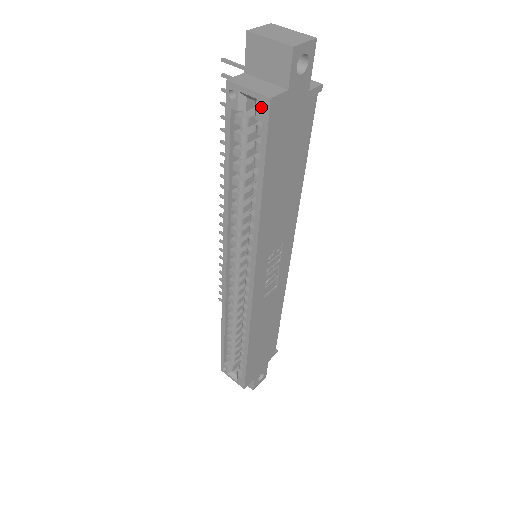
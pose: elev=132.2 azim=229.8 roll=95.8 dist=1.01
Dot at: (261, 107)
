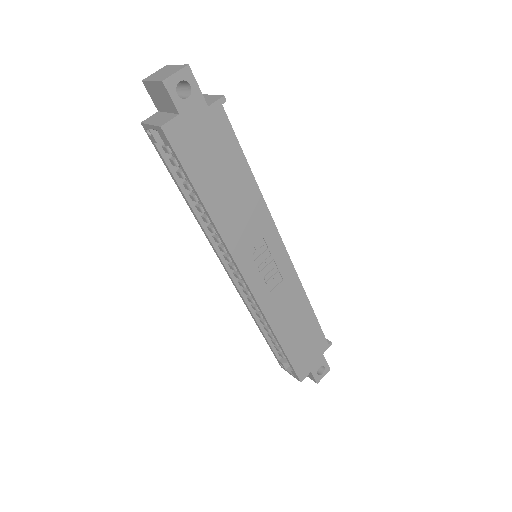
Dot at: (162, 135)
